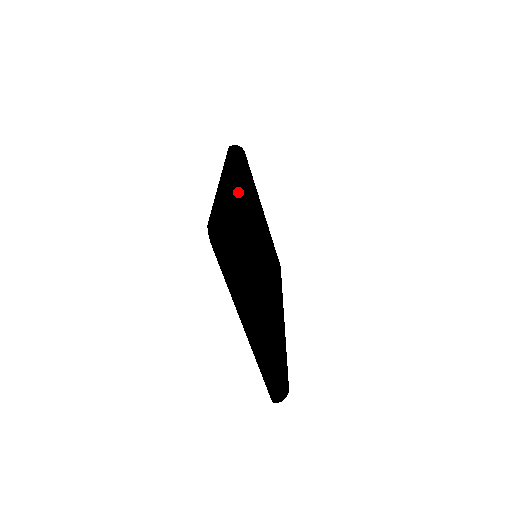
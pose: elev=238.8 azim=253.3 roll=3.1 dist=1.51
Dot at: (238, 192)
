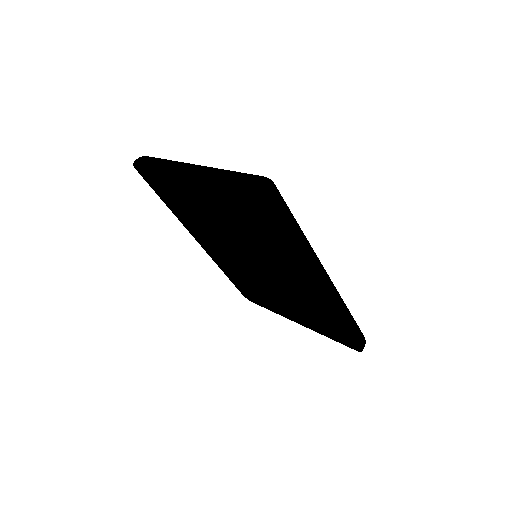
Dot at: occluded
